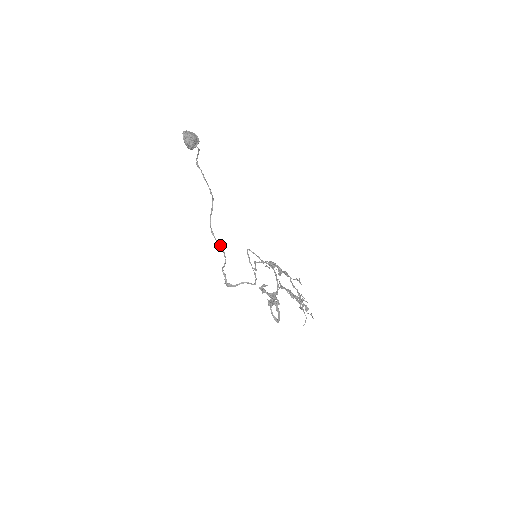
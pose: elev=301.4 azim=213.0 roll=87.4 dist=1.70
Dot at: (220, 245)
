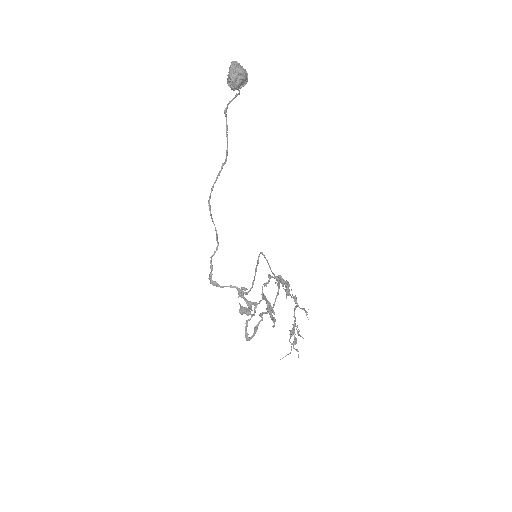
Dot at: (214, 224)
